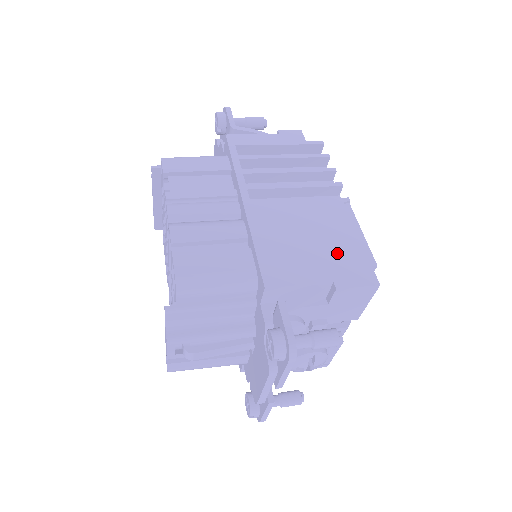
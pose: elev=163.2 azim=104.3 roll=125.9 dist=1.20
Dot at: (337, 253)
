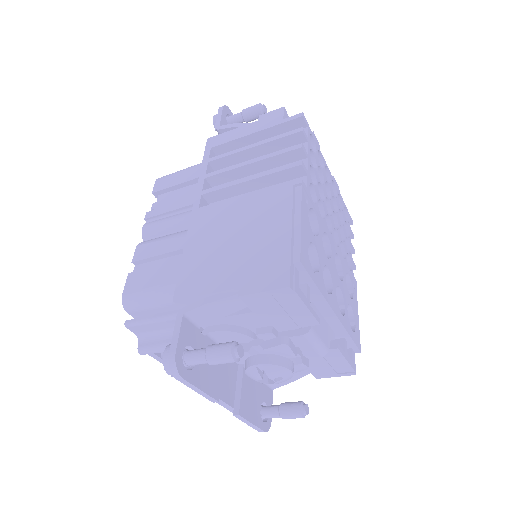
Dot at: (258, 252)
